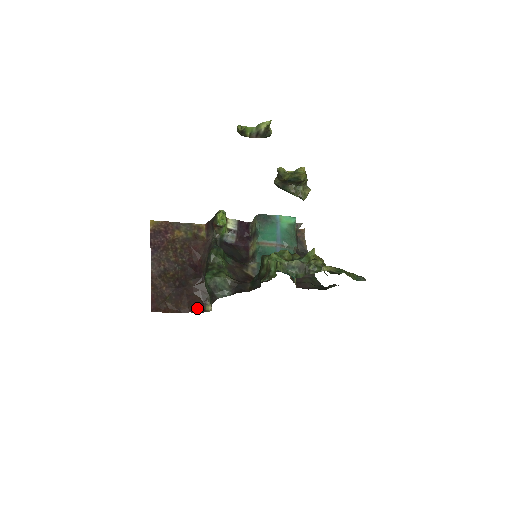
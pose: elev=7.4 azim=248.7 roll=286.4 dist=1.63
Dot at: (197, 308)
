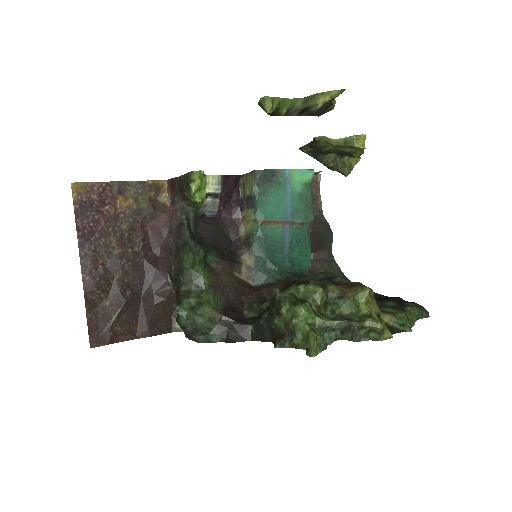
Dot at: (162, 327)
